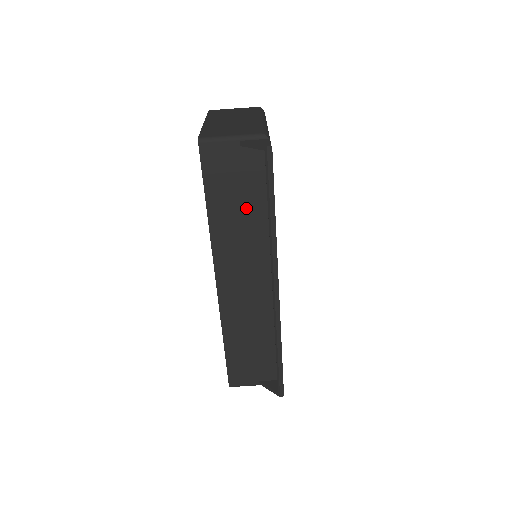
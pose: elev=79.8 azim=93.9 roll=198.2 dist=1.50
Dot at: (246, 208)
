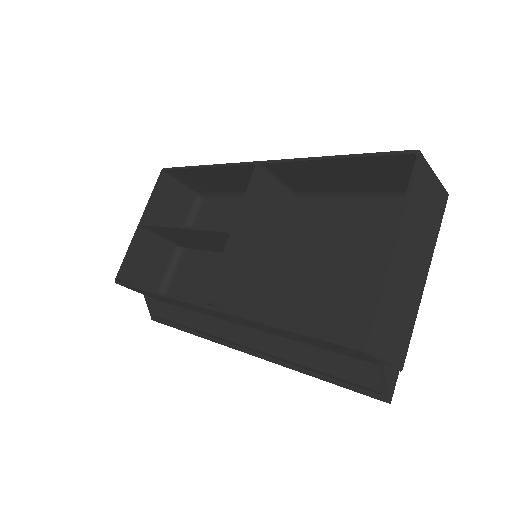
Dot at: (307, 341)
